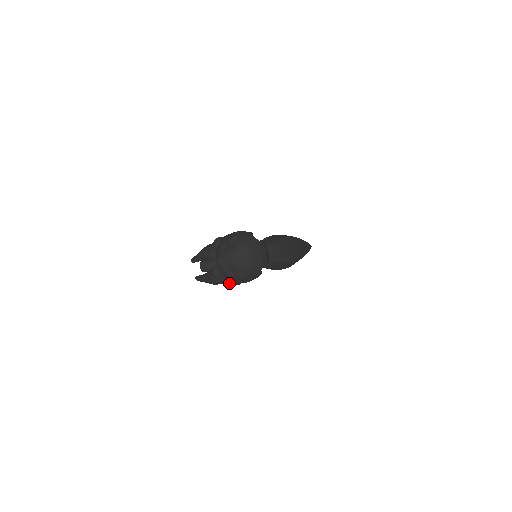
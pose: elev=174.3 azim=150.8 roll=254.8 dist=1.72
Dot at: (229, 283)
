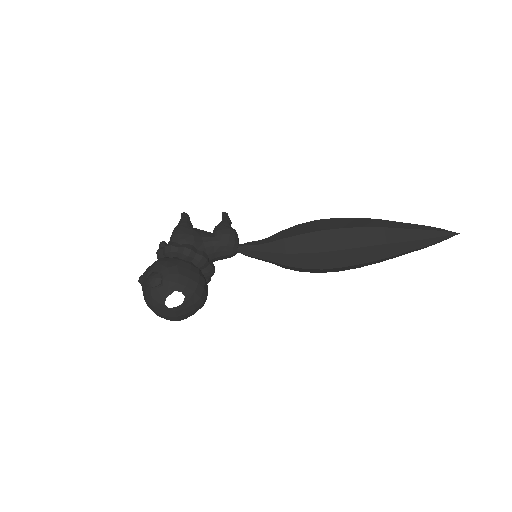
Dot at: occluded
